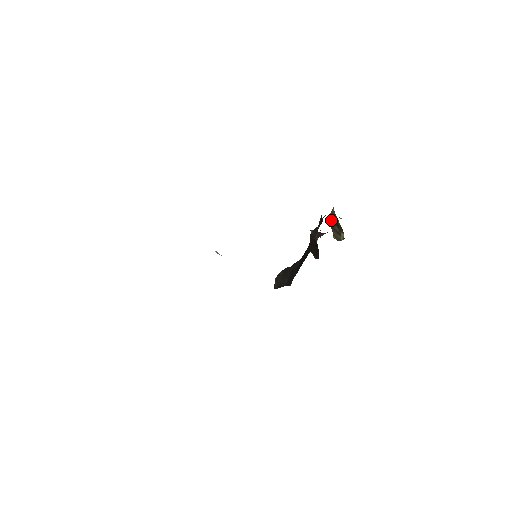
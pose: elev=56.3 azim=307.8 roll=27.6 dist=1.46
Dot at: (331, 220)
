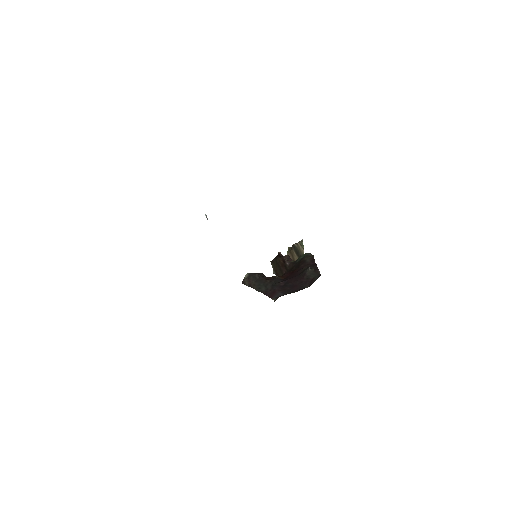
Dot at: (295, 248)
